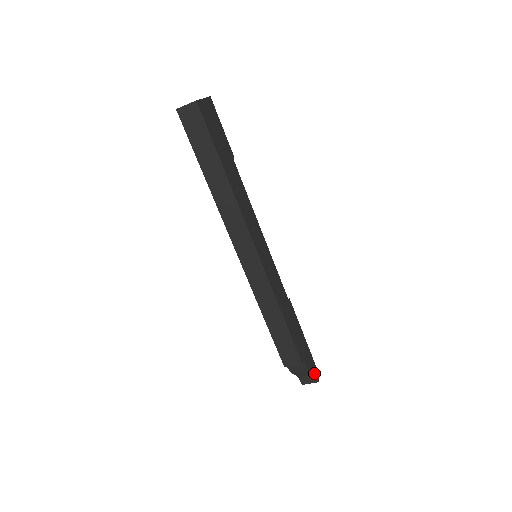
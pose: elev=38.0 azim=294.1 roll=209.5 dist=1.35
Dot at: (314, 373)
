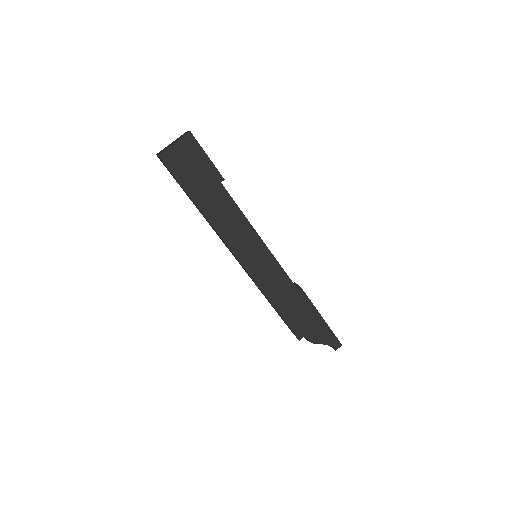
Dot at: (327, 344)
